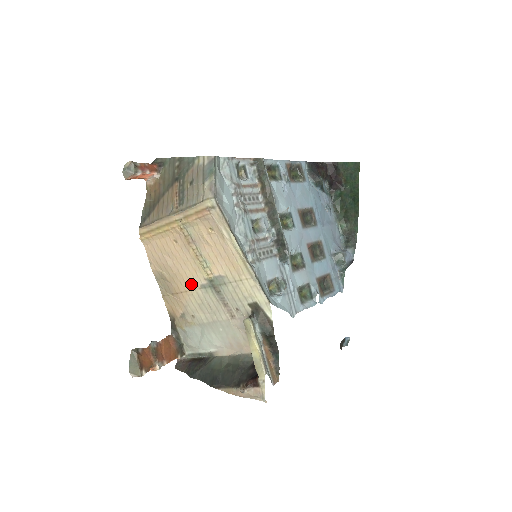
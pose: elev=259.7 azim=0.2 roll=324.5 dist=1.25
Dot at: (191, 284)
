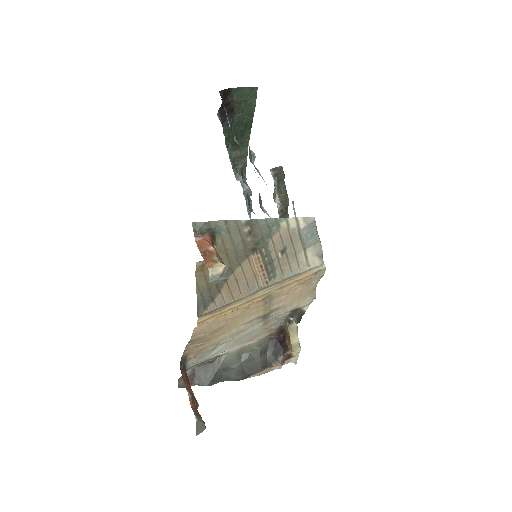
Dot at: (235, 326)
